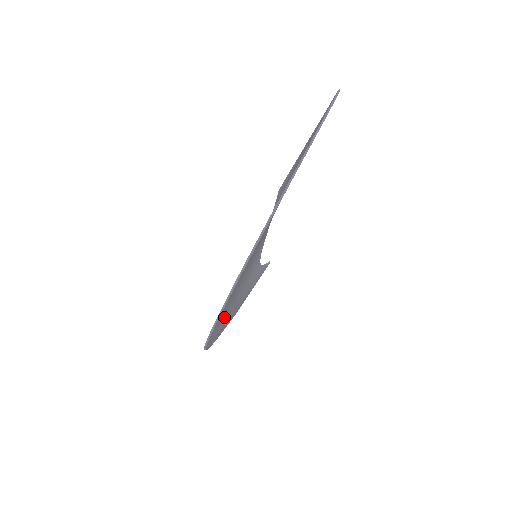
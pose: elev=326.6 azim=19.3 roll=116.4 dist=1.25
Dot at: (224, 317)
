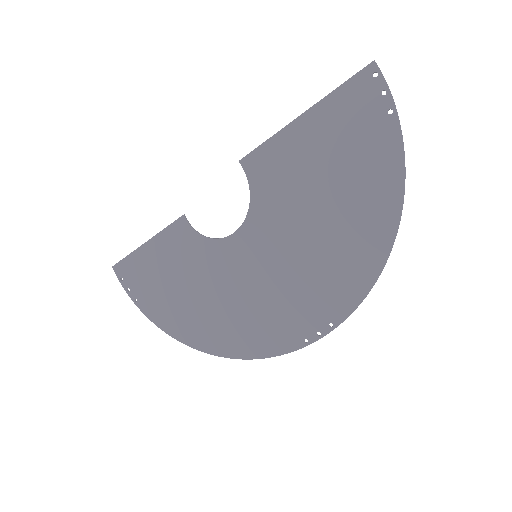
Dot at: (229, 321)
